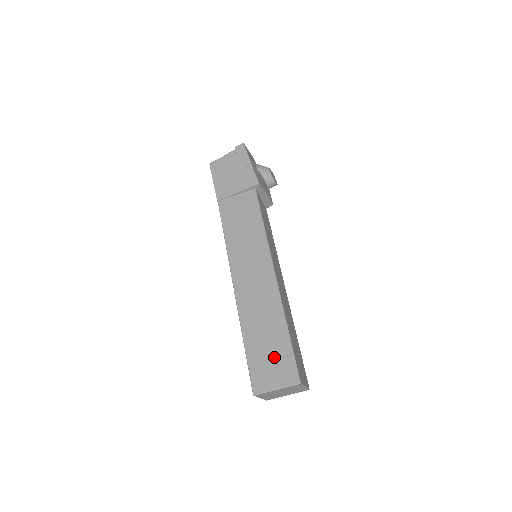
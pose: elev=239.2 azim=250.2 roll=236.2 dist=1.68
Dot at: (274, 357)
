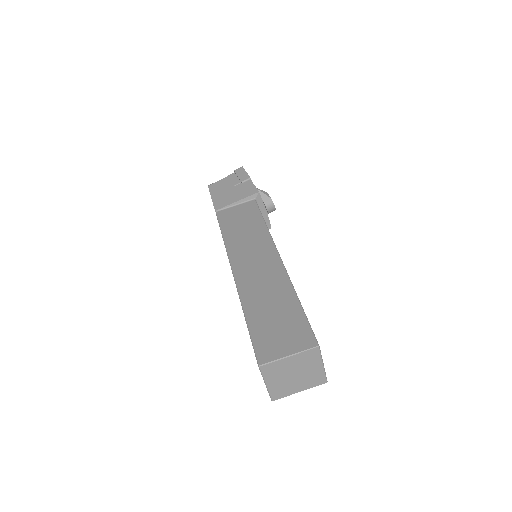
Dot at: (283, 325)
